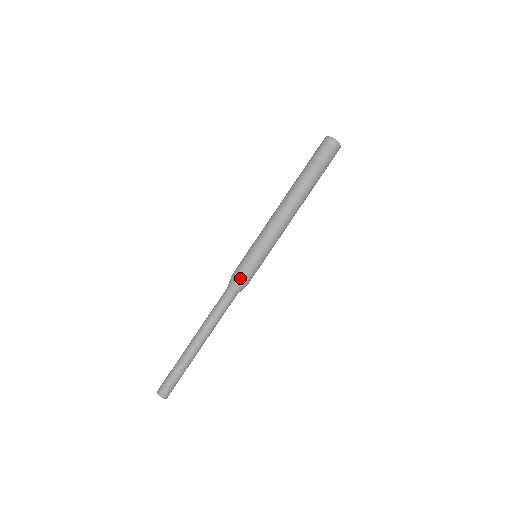
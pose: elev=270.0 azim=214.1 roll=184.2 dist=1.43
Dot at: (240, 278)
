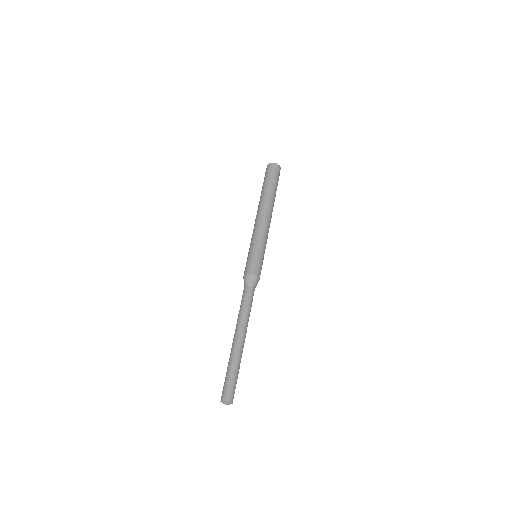
Dot at: (251, 272)
